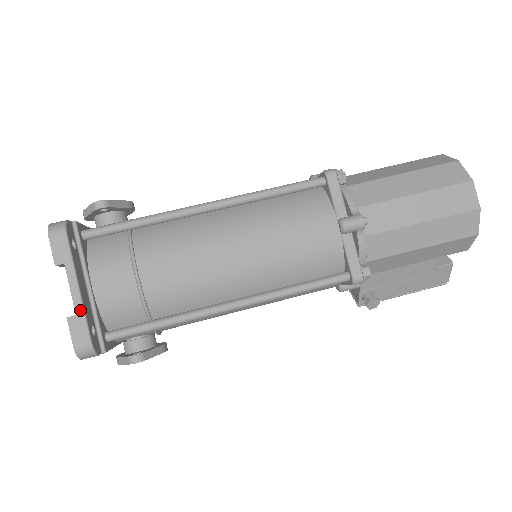
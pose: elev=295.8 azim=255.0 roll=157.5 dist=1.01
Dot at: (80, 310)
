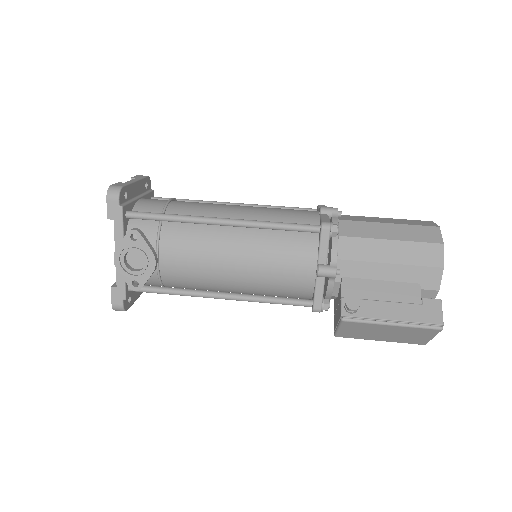
Dot at: (129, 183)
